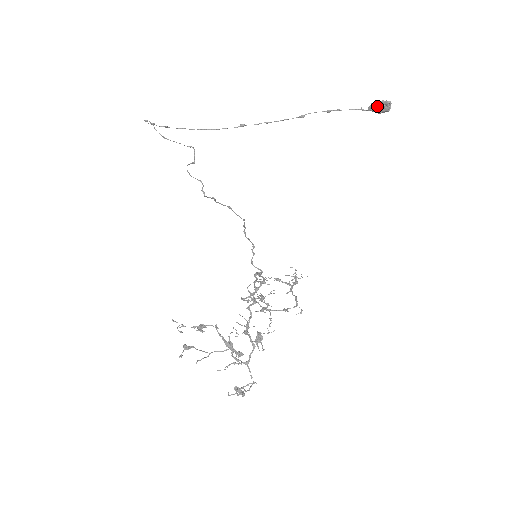
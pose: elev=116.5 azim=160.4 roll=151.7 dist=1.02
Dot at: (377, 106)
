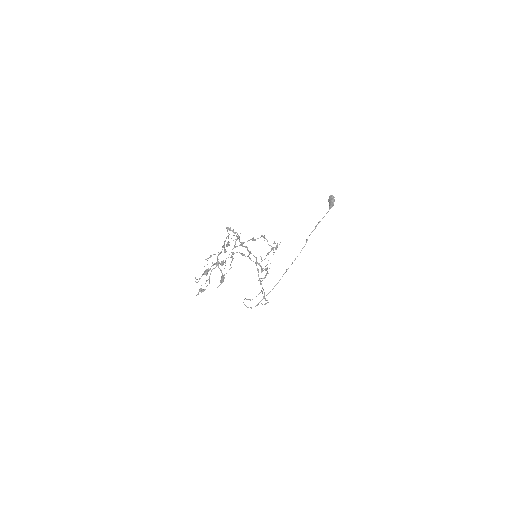
Dot at: (329, 203)
